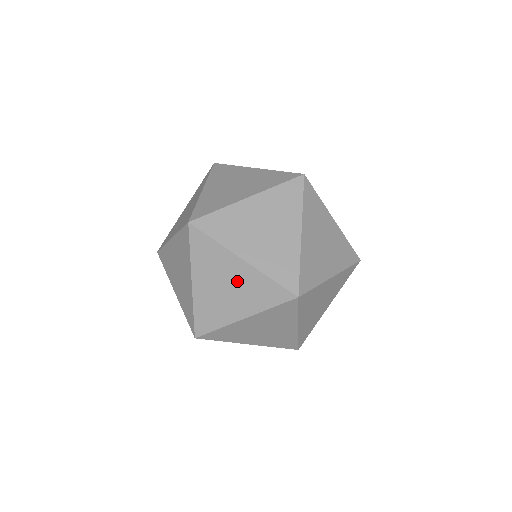
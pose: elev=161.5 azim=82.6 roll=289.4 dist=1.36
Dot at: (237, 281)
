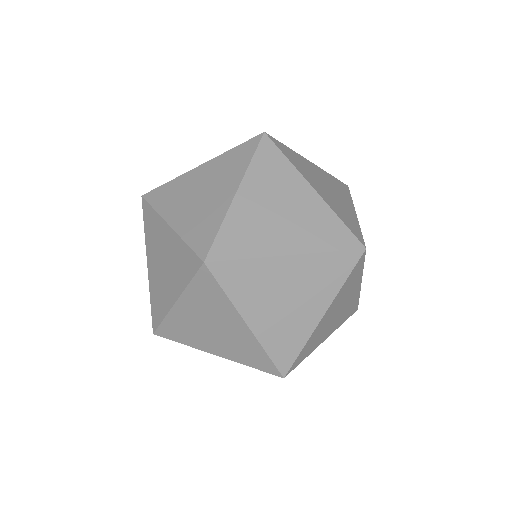
Dot at: occluded
